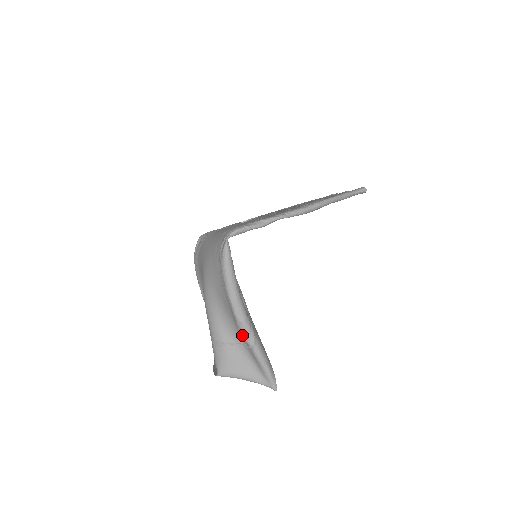
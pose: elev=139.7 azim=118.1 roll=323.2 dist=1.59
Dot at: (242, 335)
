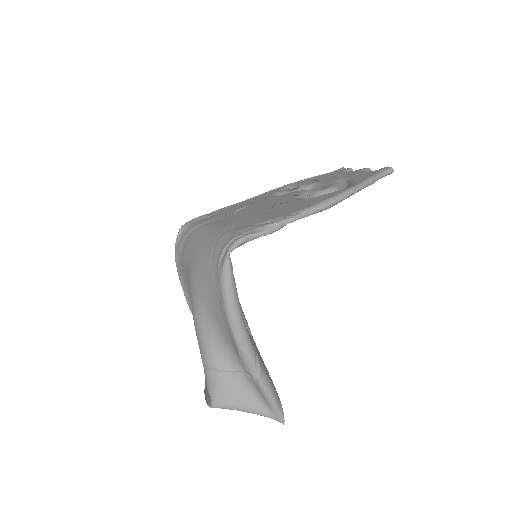
Dot at: (245, 367)
